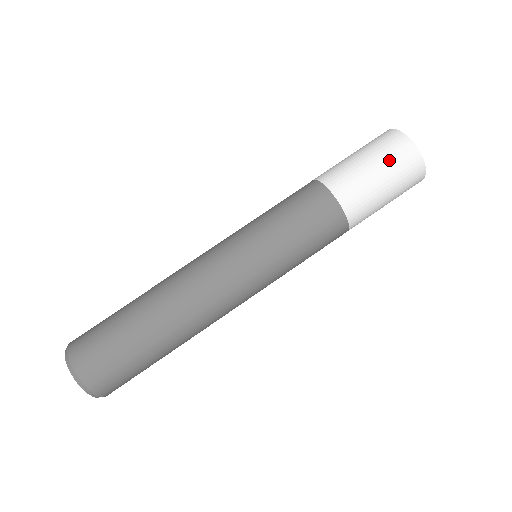
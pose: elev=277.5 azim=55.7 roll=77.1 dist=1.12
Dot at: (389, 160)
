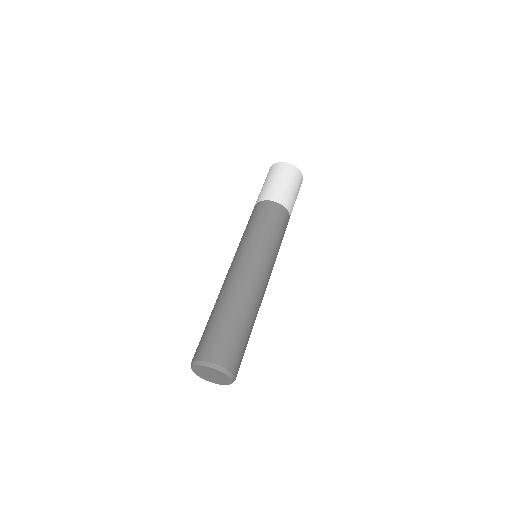
Dot at: (296, 182)
